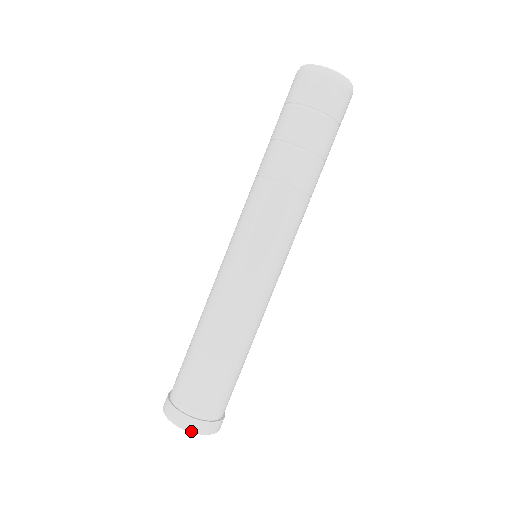
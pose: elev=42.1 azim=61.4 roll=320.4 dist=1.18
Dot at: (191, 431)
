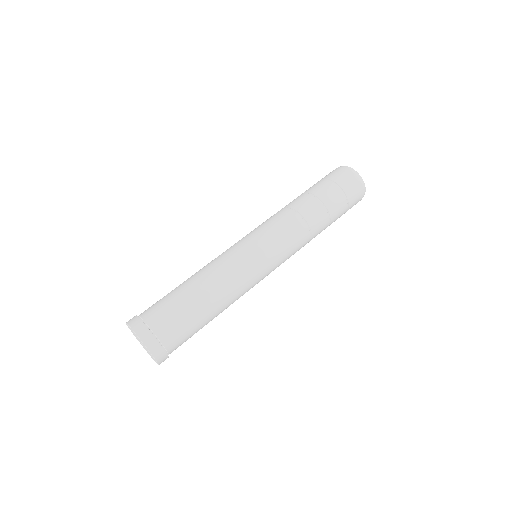
Dot at: (139, 337)
